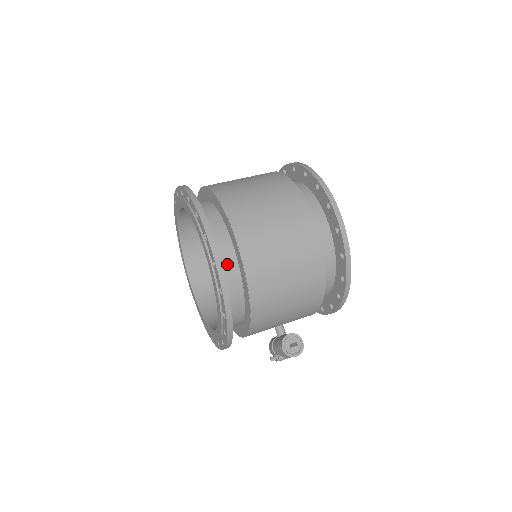
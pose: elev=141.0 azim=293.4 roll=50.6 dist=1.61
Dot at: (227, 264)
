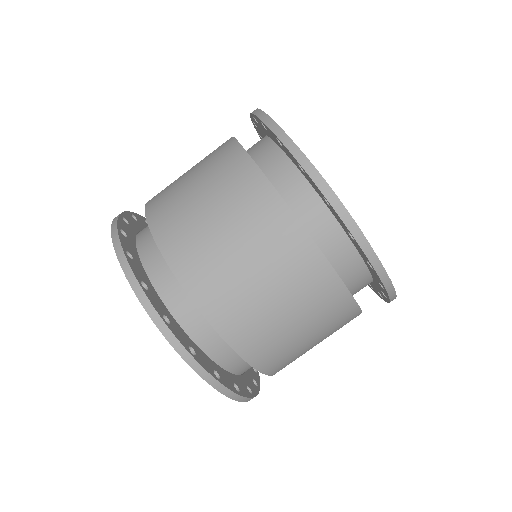
Dot at: occluded
